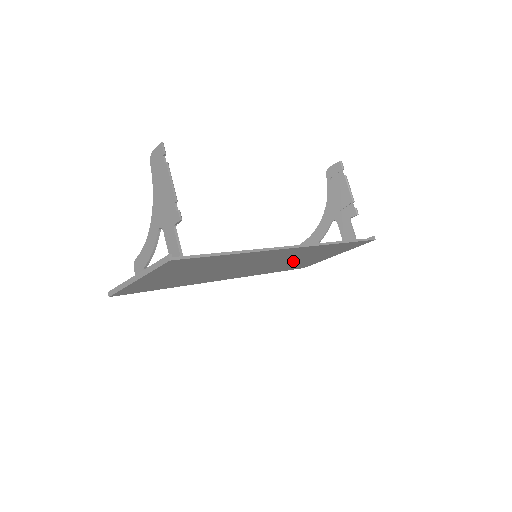
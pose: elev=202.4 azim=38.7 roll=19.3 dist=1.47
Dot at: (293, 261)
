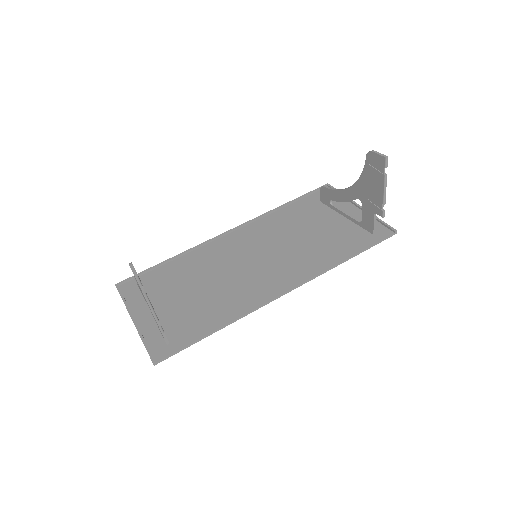
Dot at: (302, 233)
